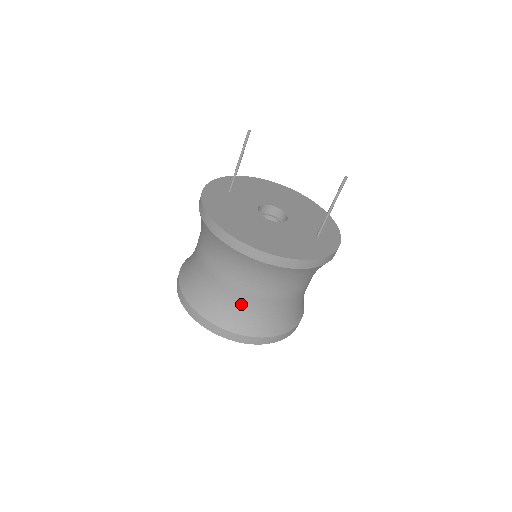
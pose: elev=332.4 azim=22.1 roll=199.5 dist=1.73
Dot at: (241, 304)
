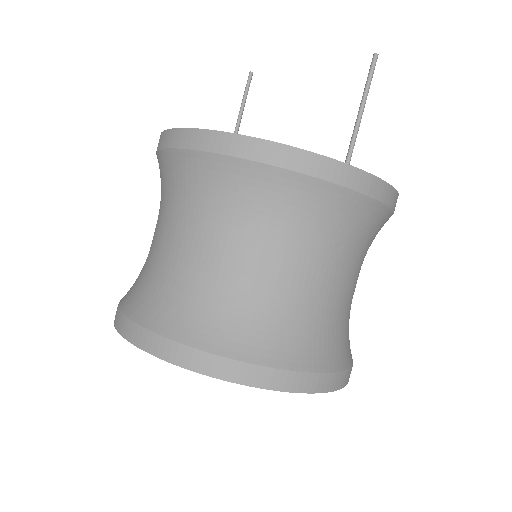
Dot at: (183, 275)
